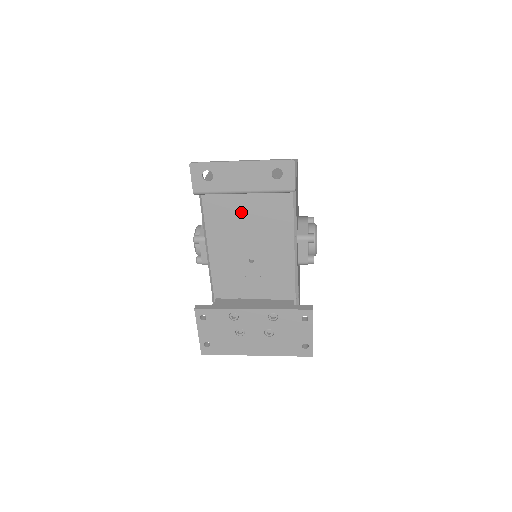
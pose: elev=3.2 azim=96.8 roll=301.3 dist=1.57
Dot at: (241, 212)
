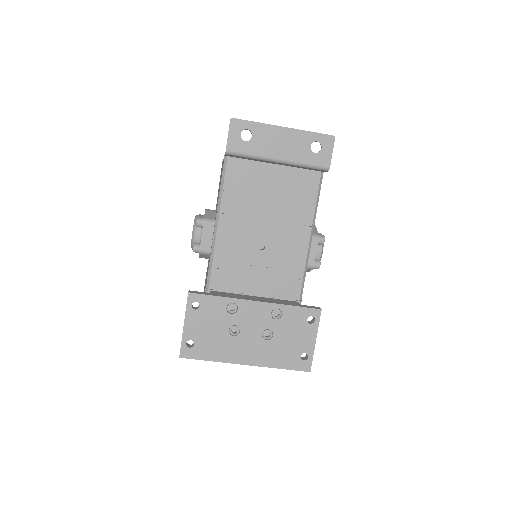
Dot at: (264, 189)
